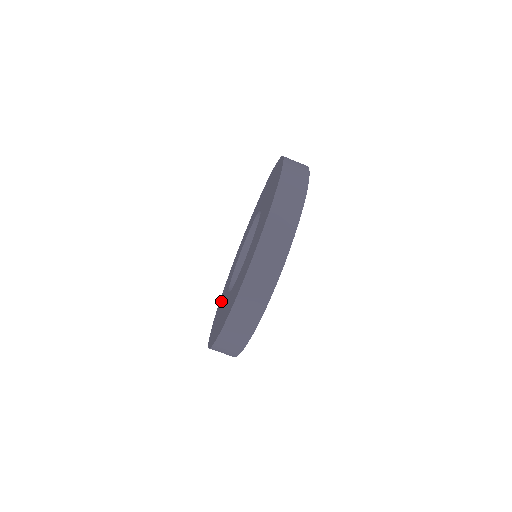
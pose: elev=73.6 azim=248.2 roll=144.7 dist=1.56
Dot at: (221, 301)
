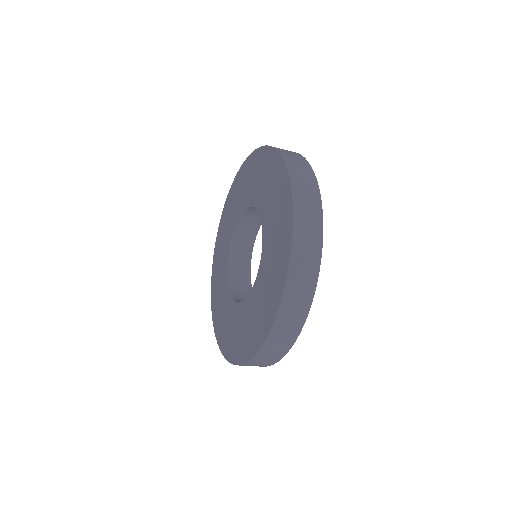
Dot at: (240, 187)
